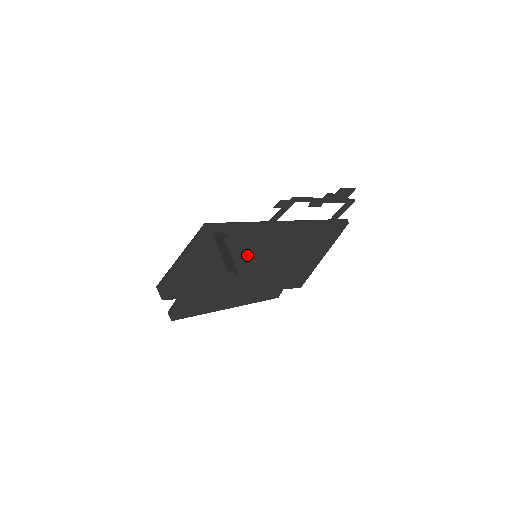
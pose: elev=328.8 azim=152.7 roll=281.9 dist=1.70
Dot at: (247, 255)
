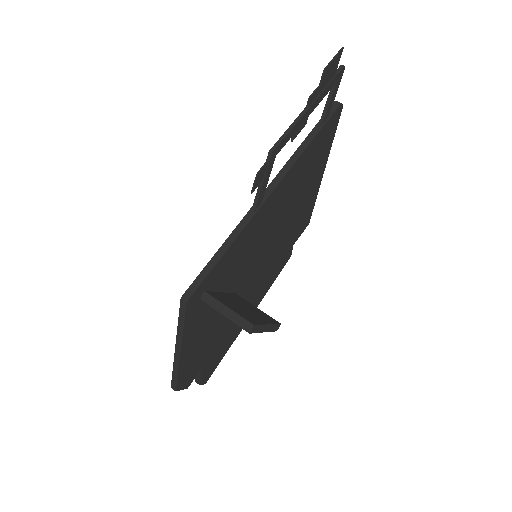
Dot at: (247, 267)
